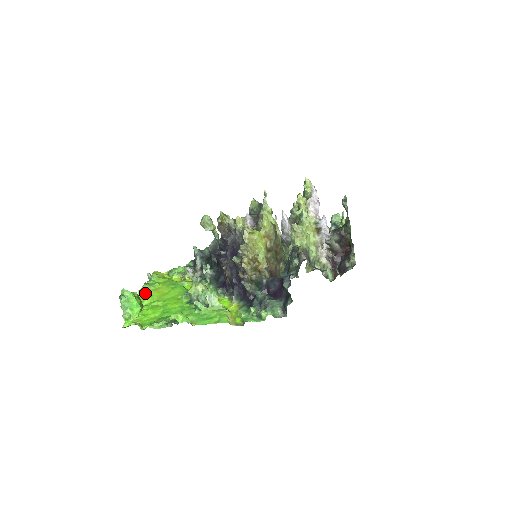
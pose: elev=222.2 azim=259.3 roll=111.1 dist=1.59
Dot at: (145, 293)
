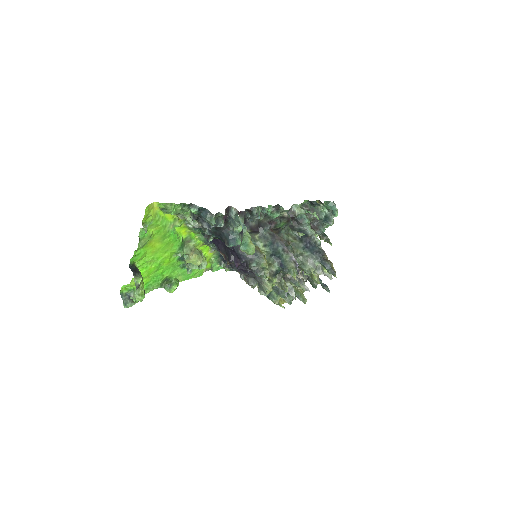
Dot at: (138, 251)
